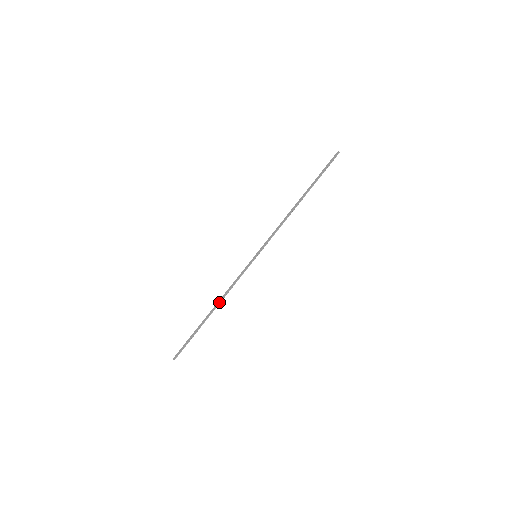
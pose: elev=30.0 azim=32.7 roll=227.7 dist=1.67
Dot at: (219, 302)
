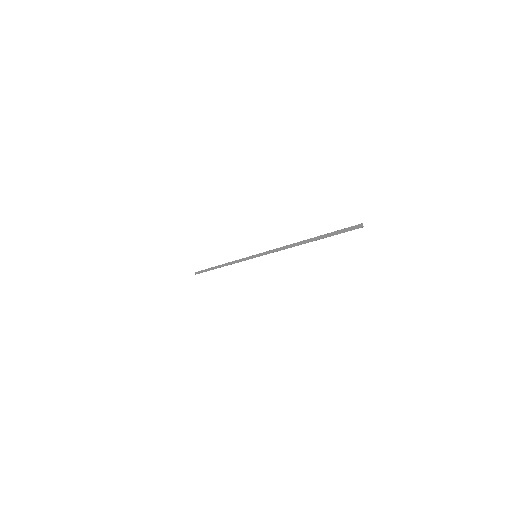
Dot at: (225, 265)
